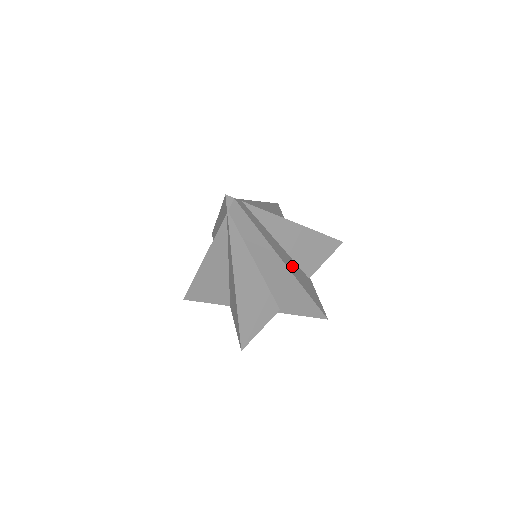
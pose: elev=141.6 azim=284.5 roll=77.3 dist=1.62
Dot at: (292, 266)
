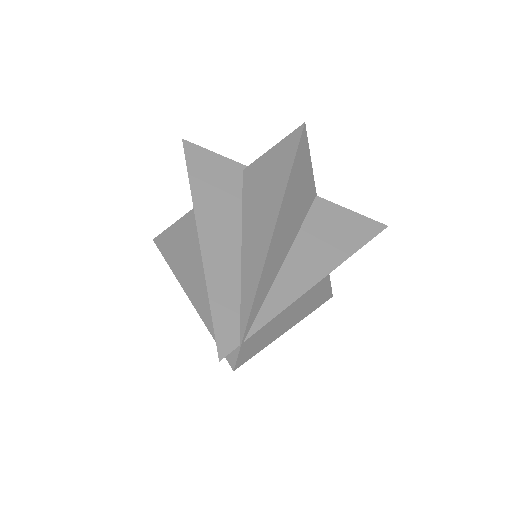
Dot at: (303, 299)
